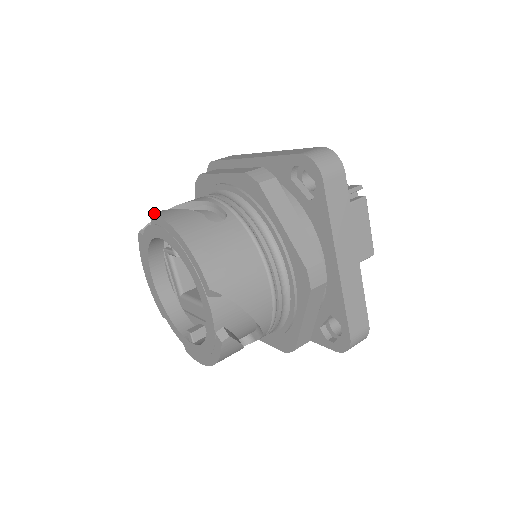
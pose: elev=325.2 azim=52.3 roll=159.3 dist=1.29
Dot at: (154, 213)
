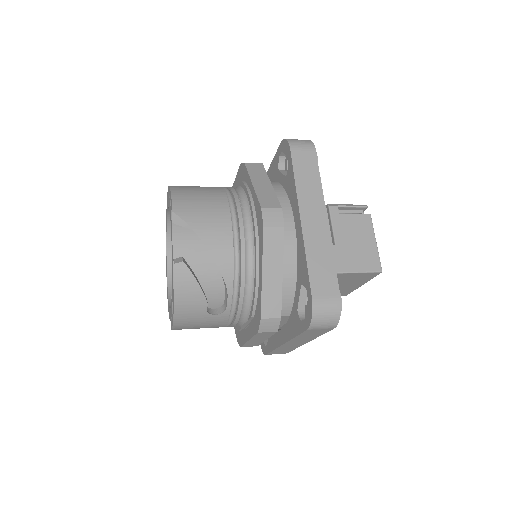
Dot at: occluded
